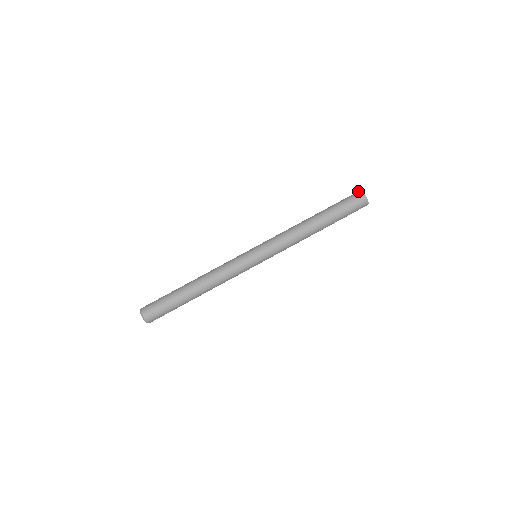
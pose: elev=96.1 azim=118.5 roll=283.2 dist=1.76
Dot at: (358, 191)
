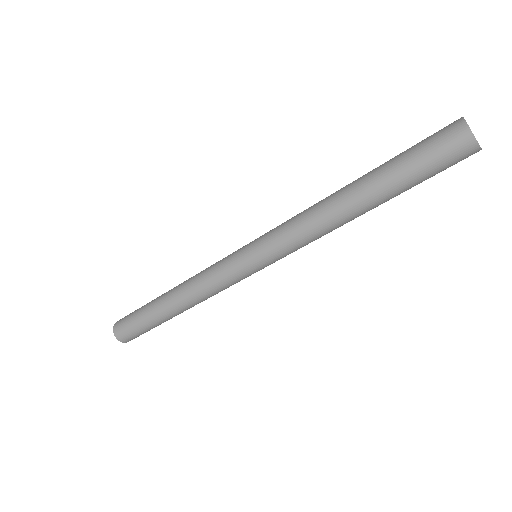
Dot at: (462, 130)
